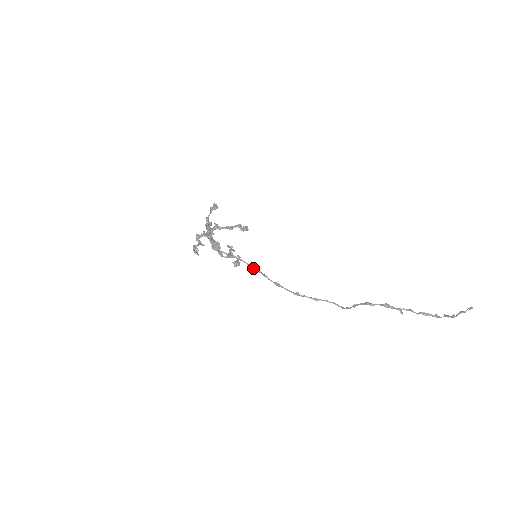
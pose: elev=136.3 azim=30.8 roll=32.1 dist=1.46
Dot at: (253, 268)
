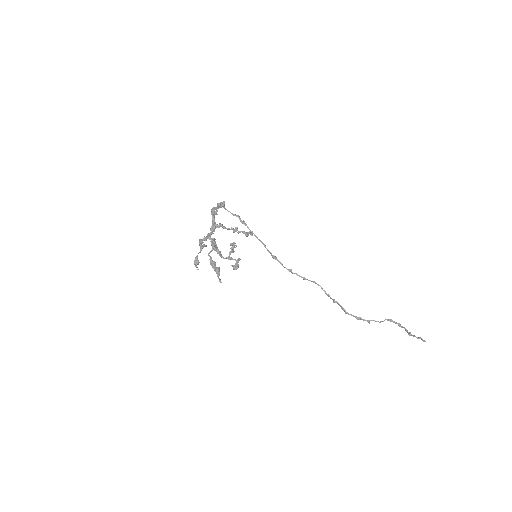
Dot at: (255, 236)
